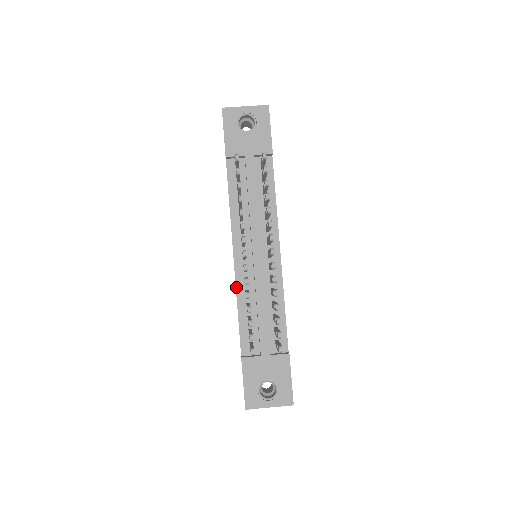
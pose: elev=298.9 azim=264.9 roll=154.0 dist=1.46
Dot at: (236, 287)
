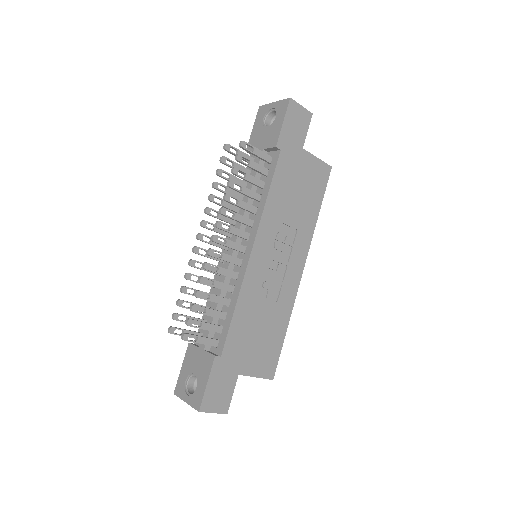
Dot at: (214, 276)
